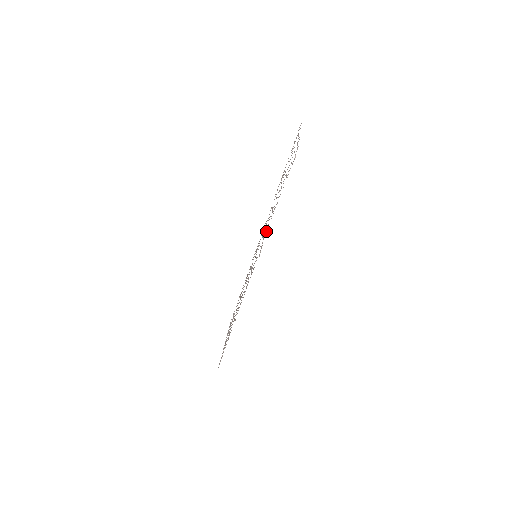
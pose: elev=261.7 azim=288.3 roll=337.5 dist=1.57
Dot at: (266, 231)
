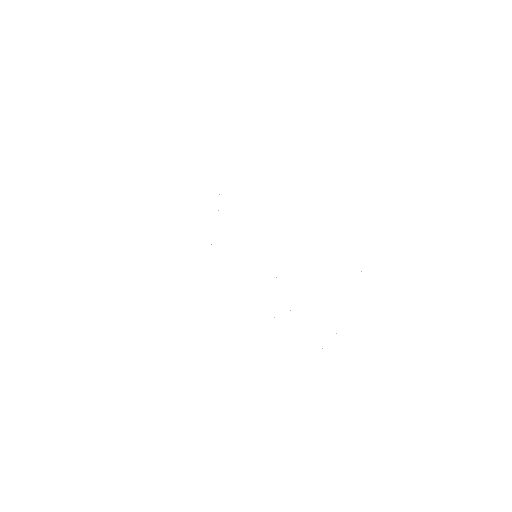
Dot at: occluded
